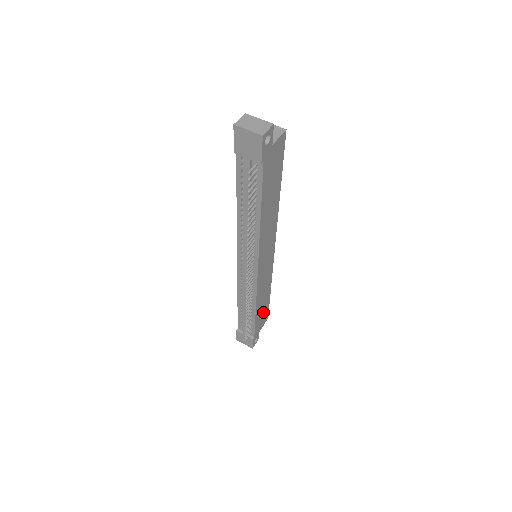
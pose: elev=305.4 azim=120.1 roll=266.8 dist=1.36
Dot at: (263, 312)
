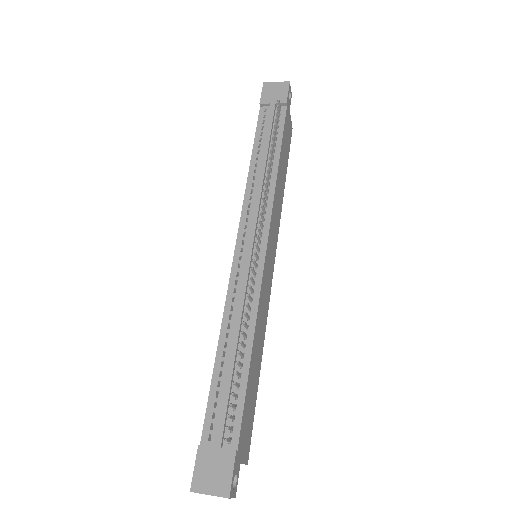
Dot at: (250, 404)
